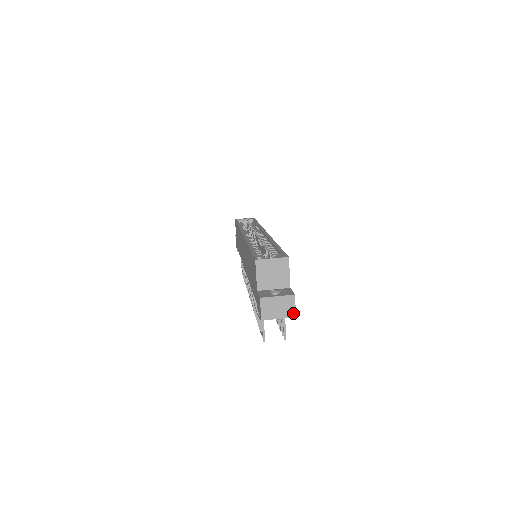
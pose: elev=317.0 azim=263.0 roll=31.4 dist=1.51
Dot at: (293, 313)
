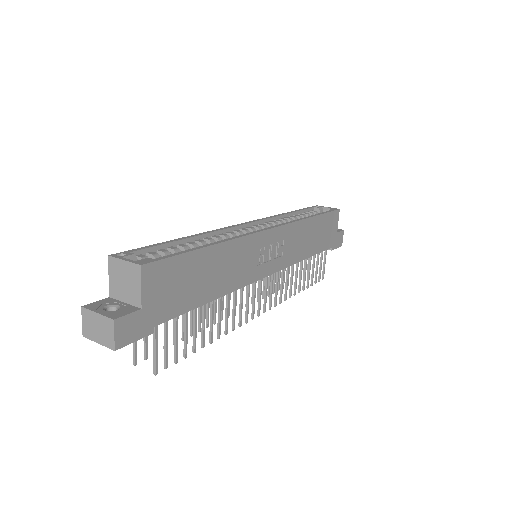
Dot at: (112, 344)
